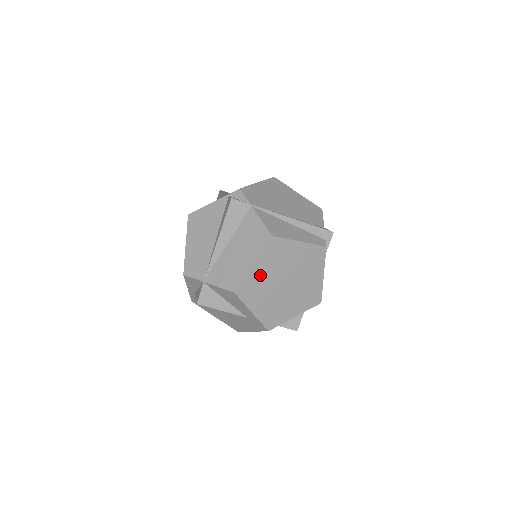
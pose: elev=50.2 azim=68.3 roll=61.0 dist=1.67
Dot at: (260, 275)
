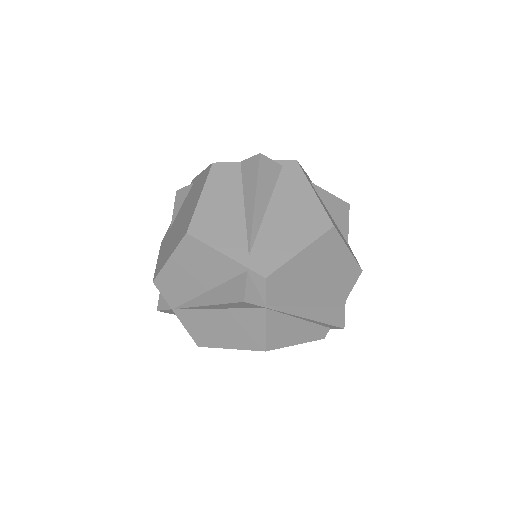
Dot at: occluded
